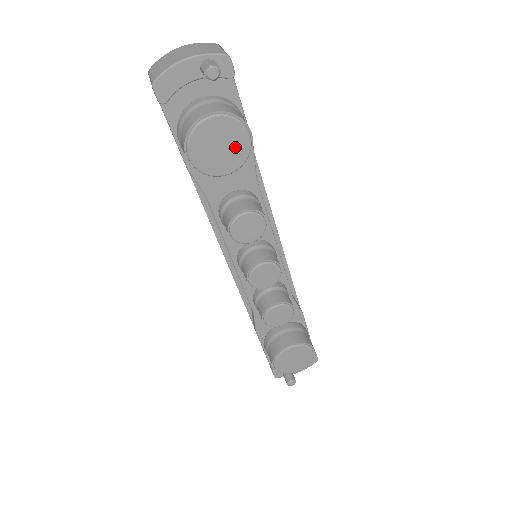
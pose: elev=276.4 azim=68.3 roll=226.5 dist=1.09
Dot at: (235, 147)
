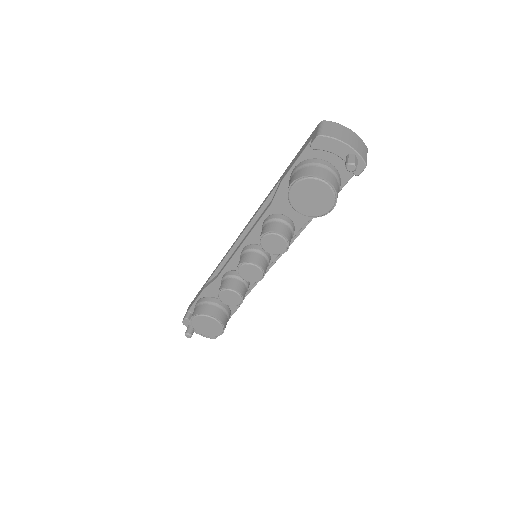
Dot at: (318, 206)
